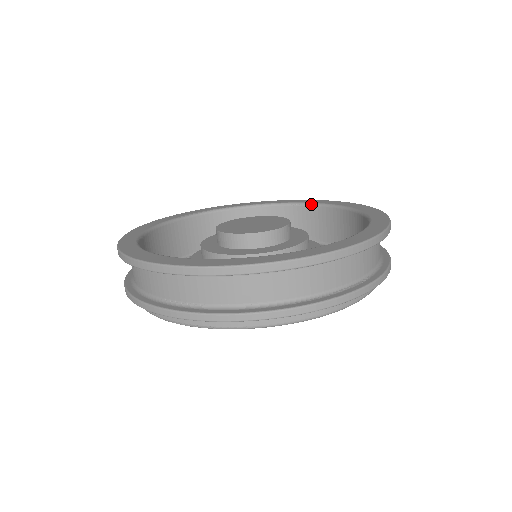
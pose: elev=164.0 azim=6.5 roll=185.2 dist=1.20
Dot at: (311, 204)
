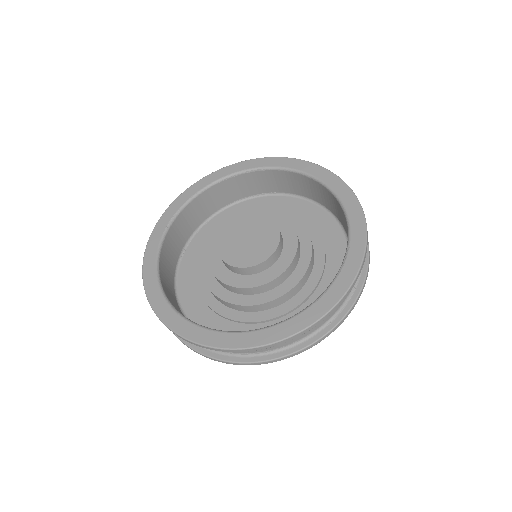
Dot at: (269, 169)
